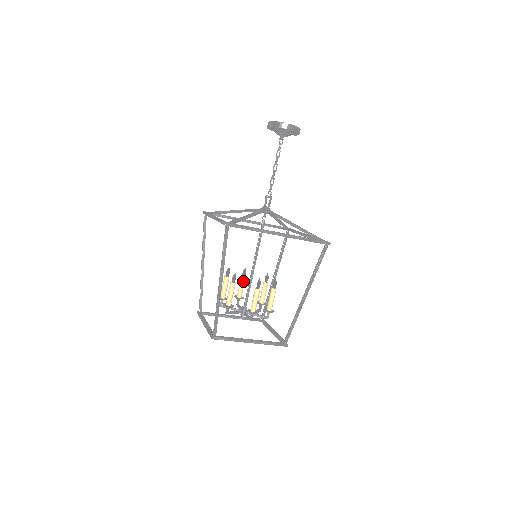
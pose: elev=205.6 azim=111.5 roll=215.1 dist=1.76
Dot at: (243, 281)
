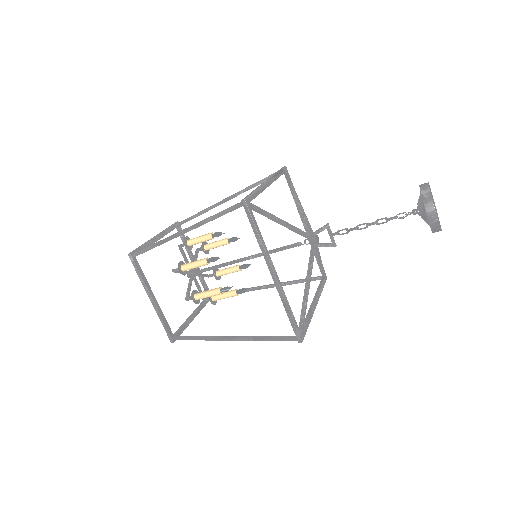
Dot at: occluded
